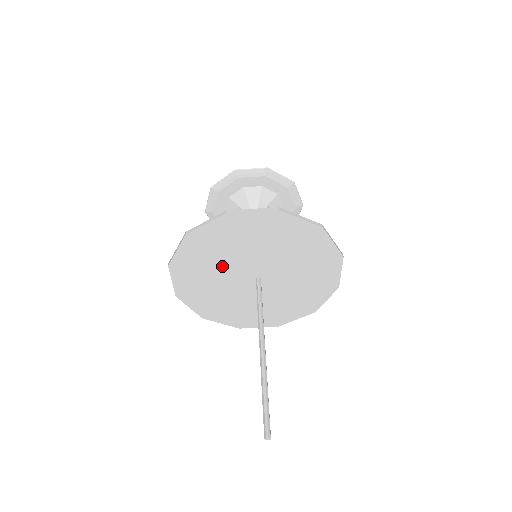
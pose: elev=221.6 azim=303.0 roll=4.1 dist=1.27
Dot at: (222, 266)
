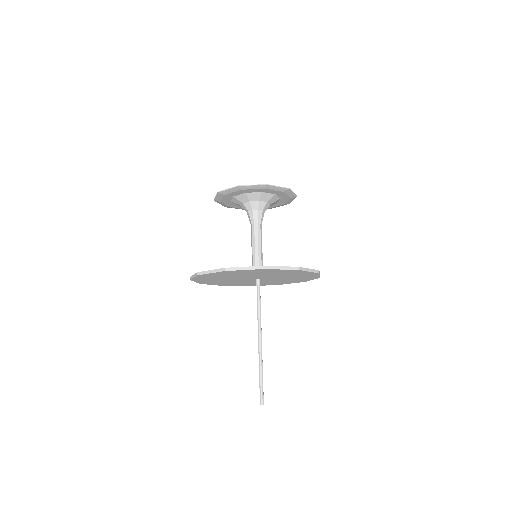
Dot at: (228, 280)
